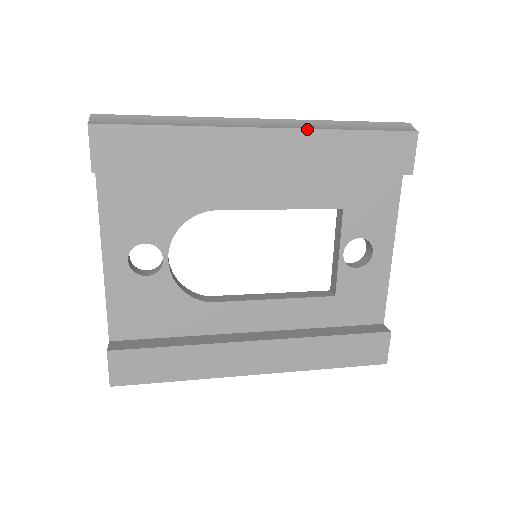
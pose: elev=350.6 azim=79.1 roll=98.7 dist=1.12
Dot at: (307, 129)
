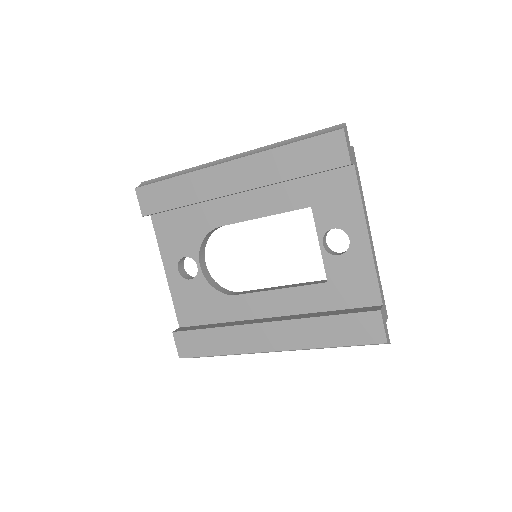
Dot at: (255, 154)
